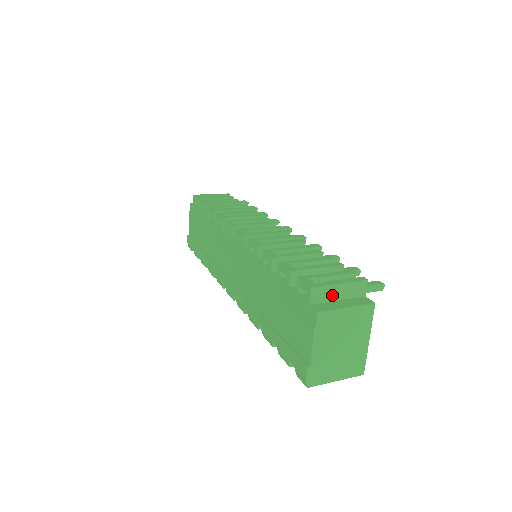
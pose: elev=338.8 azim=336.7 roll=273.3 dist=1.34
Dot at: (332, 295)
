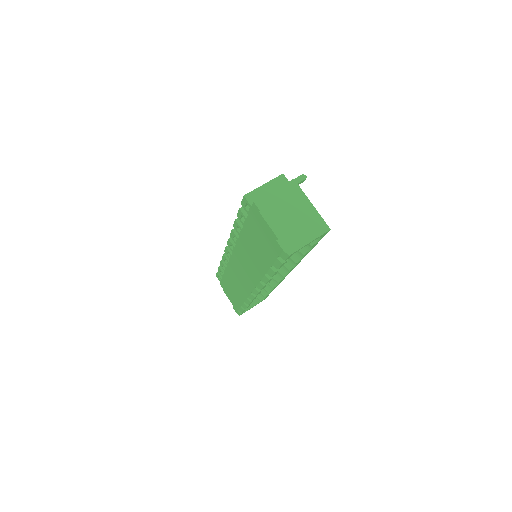
Dot at: (264, 194)
